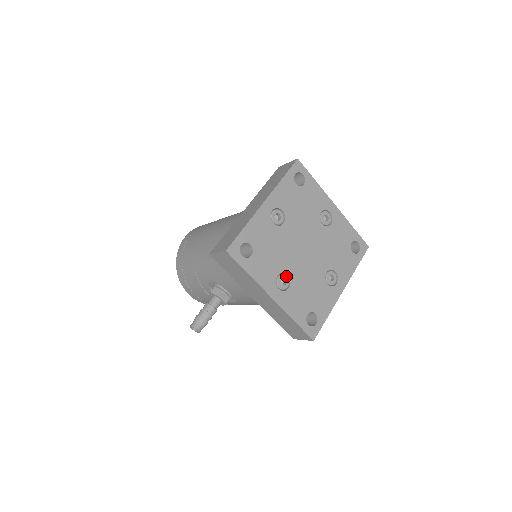
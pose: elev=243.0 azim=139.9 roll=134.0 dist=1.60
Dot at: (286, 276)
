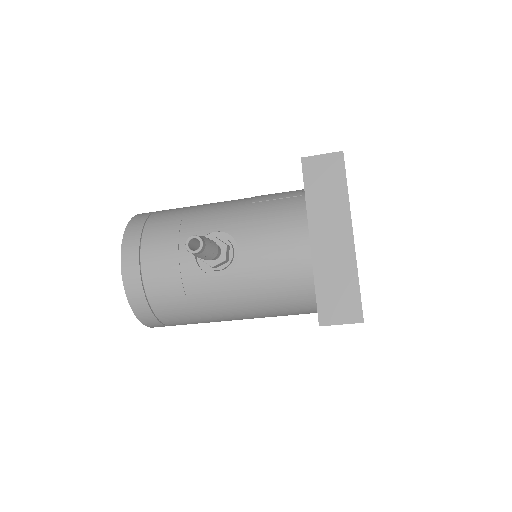
Dot at: occluded
